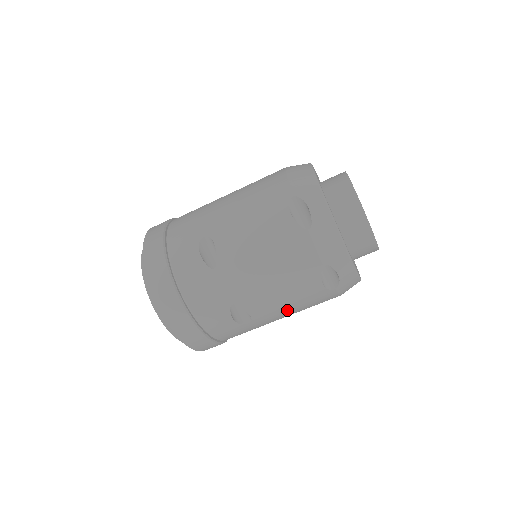
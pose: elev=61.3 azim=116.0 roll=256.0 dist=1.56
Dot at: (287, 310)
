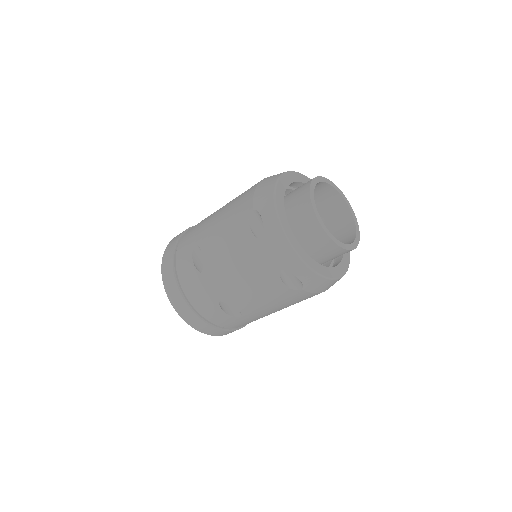
Dot at: (269, 306)
